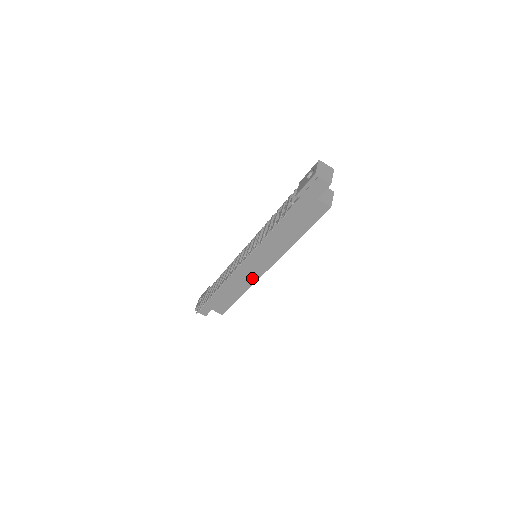
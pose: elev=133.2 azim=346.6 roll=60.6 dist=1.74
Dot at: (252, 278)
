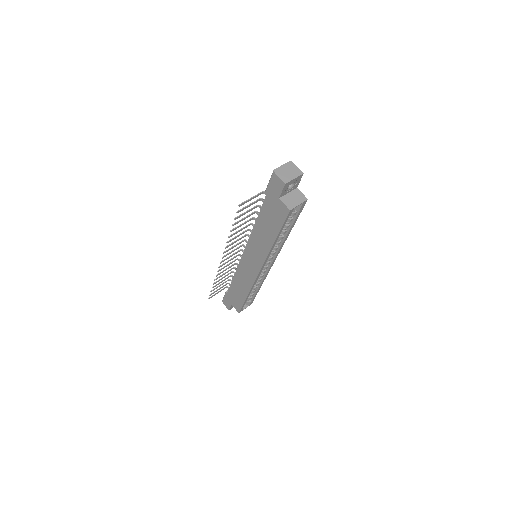
Dot at: (251, 278)
